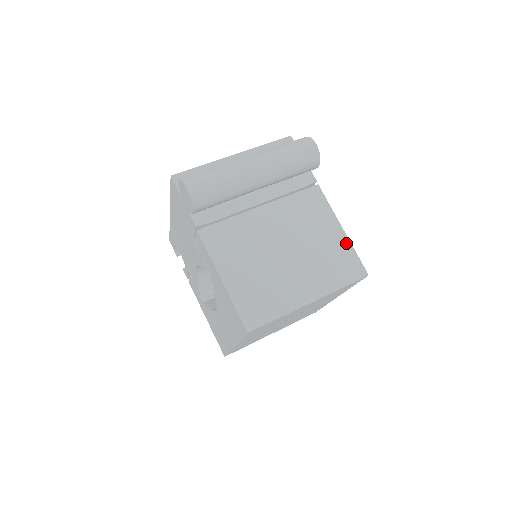
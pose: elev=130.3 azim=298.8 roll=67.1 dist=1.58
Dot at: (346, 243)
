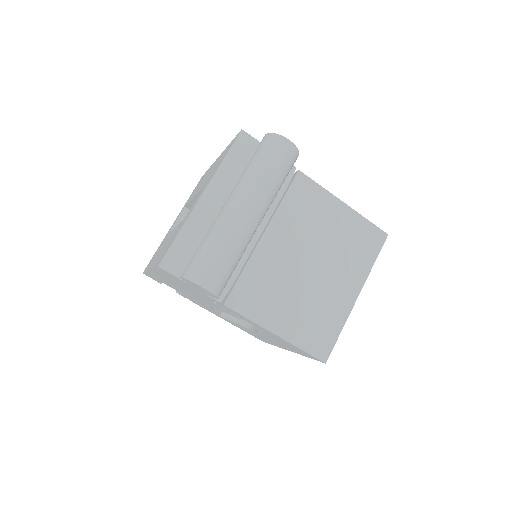
Dot at: (355, 217)
